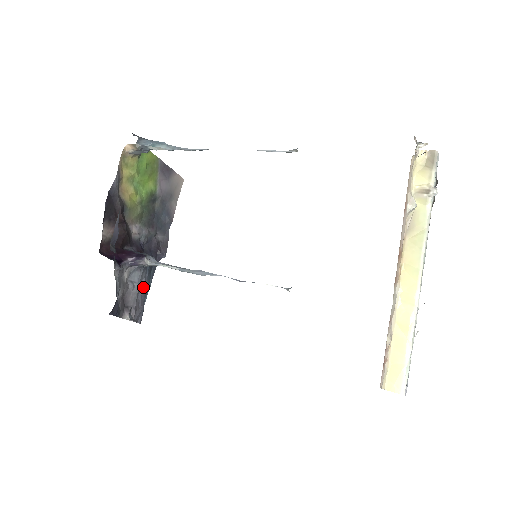
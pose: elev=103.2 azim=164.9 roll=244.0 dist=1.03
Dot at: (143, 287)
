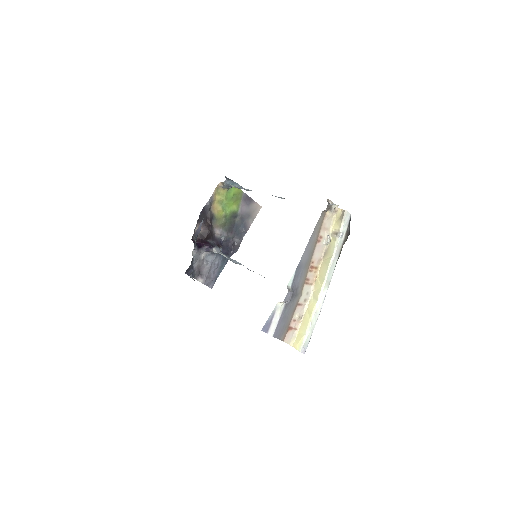
Dot at: (215, 266)
